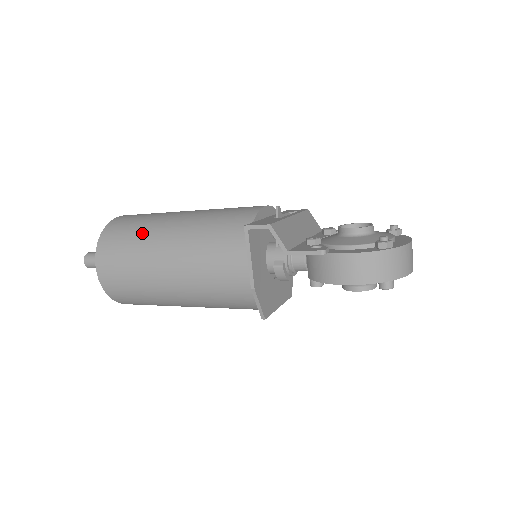
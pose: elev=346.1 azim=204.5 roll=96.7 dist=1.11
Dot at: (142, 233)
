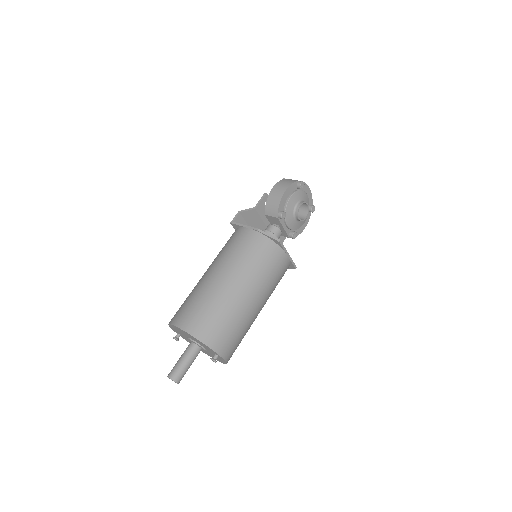
Dot at: occluded
